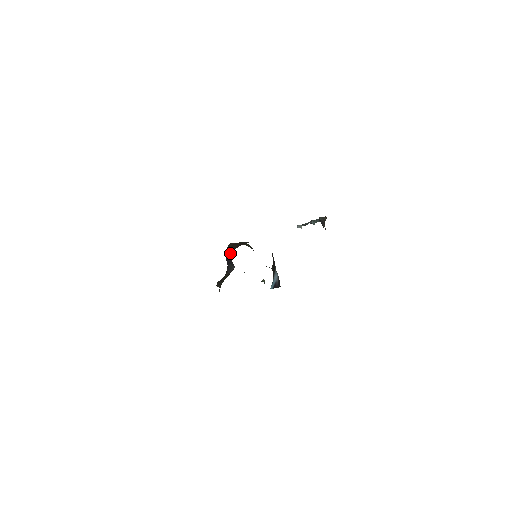
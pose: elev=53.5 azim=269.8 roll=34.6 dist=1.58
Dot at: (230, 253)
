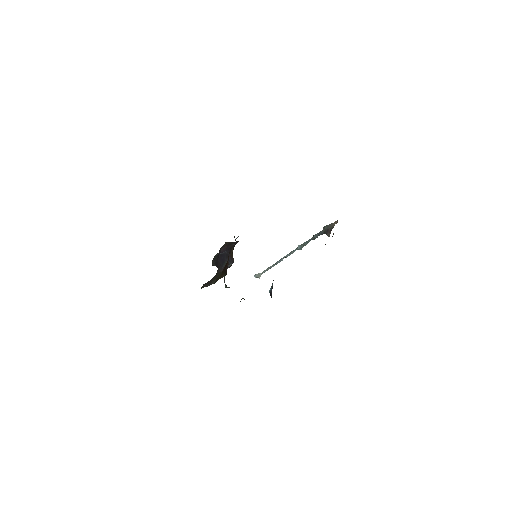
Dot at: (229, 248)
